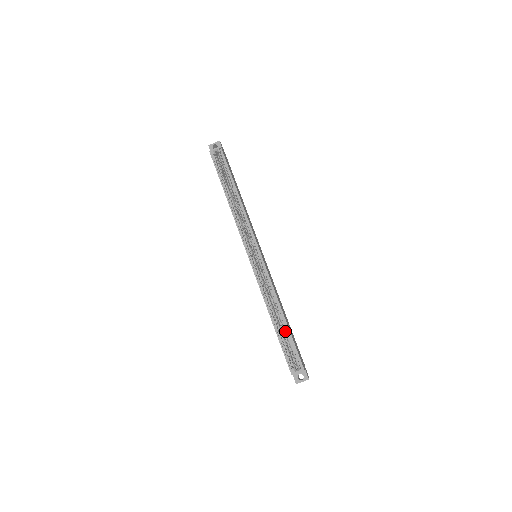
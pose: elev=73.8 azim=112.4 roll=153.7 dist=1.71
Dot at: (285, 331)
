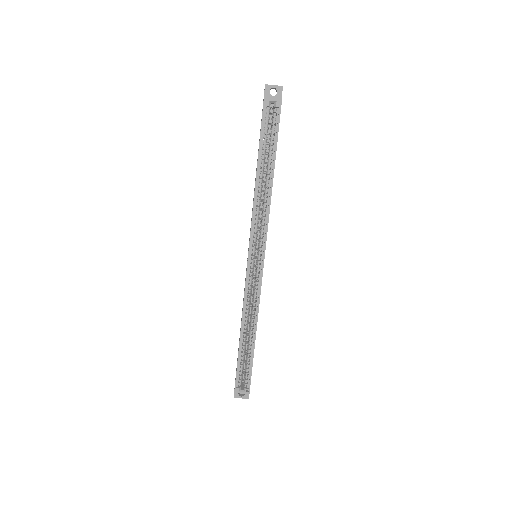
Dot at: occluded
